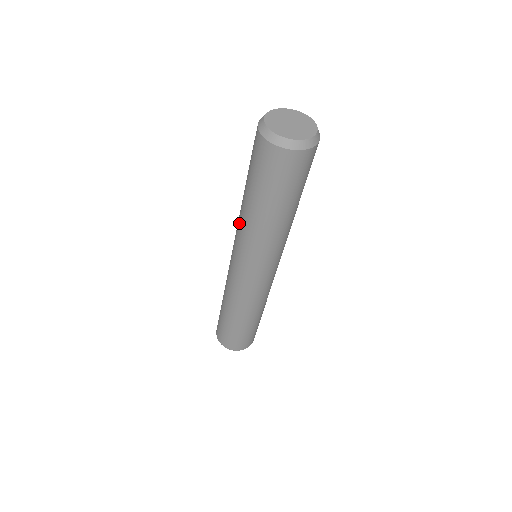
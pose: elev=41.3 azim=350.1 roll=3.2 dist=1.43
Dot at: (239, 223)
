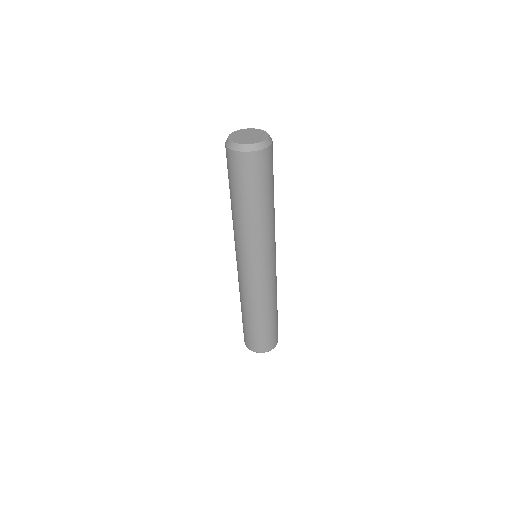
Dot at: (233, 225)
